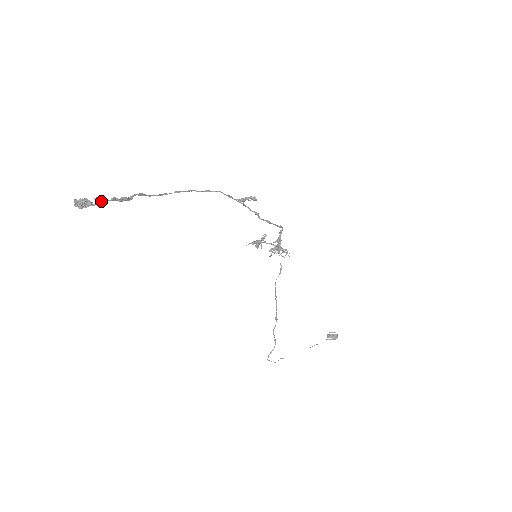
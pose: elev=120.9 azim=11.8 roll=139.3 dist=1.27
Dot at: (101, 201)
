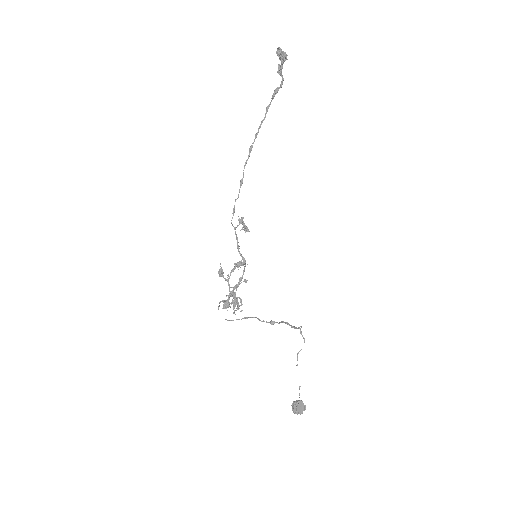
Dot at: (281, 70)
